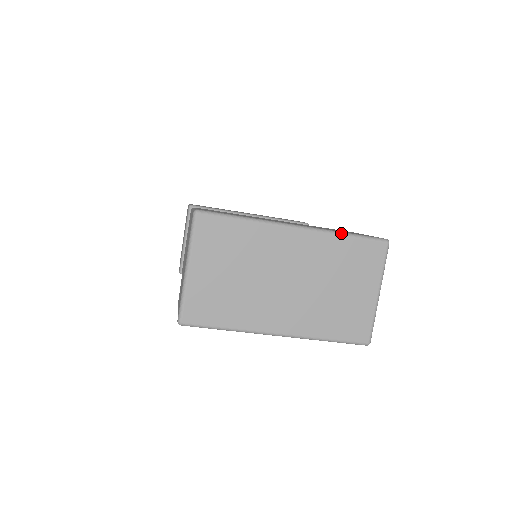
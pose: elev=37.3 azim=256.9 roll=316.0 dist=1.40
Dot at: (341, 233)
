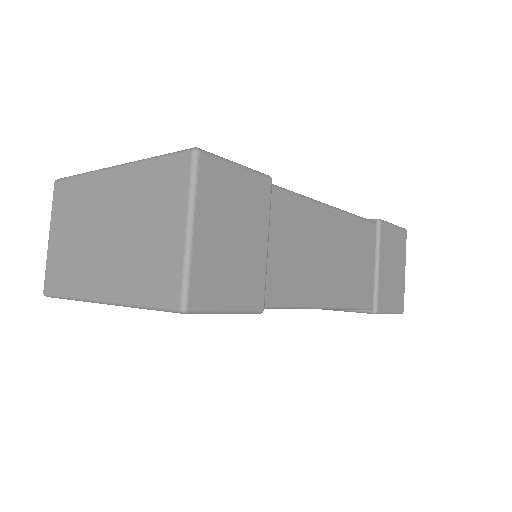
Dot at: (148, 158)
